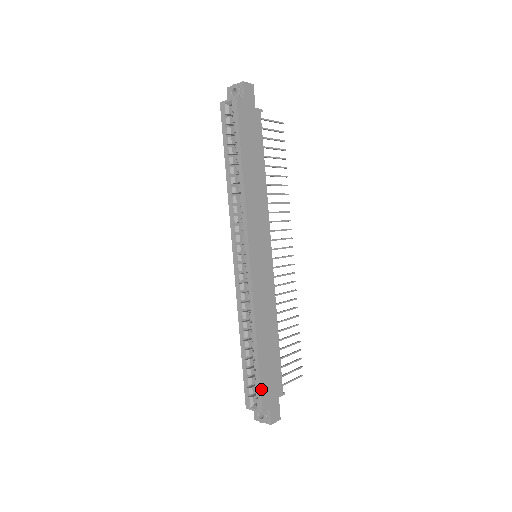
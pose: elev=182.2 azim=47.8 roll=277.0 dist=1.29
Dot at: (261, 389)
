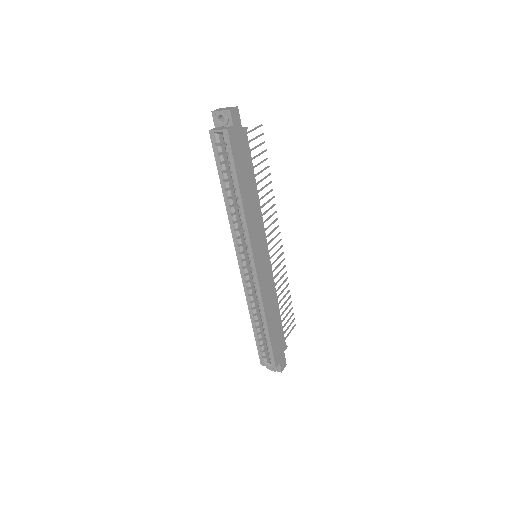
Dot at: (273, 354)
